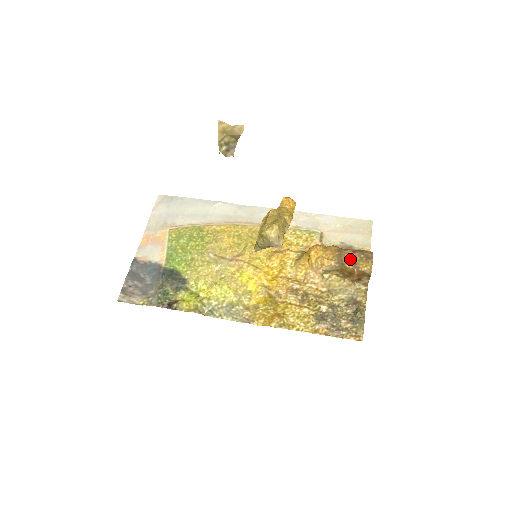
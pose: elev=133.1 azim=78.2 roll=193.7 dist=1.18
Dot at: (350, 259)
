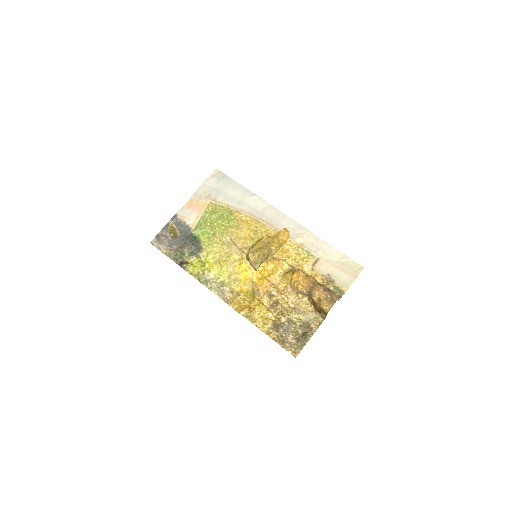
Dot at: (318, 294)
